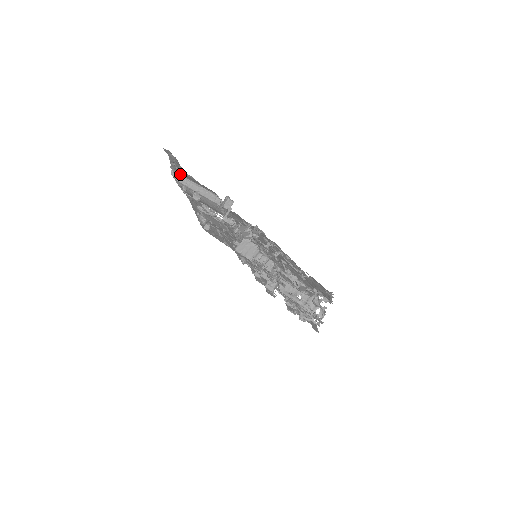
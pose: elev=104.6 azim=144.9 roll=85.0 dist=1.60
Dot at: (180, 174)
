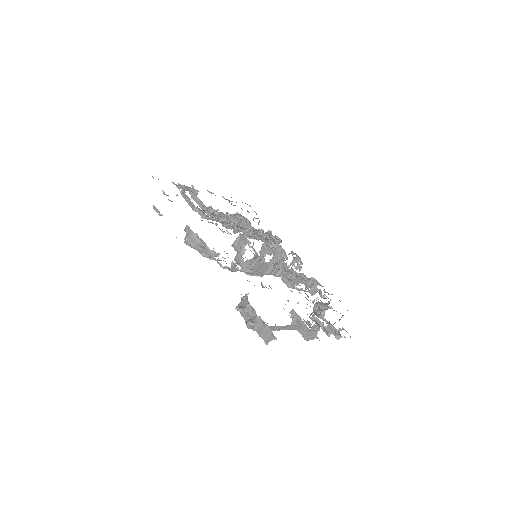
Dot at: occluded
